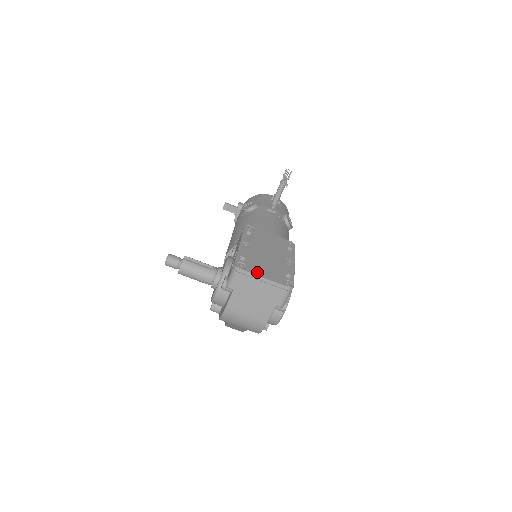
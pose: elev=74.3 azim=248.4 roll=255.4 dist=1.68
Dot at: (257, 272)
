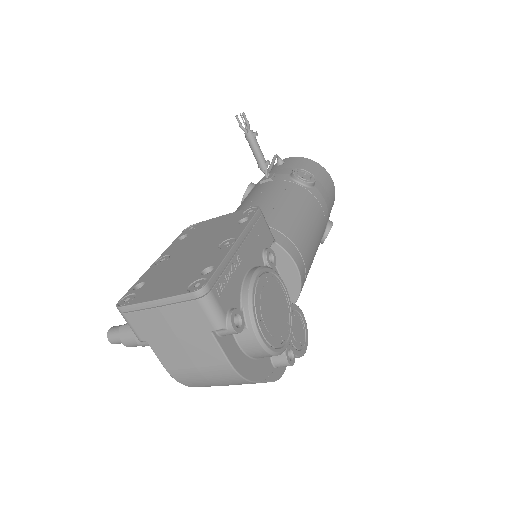
Dot at: (148, 296)
